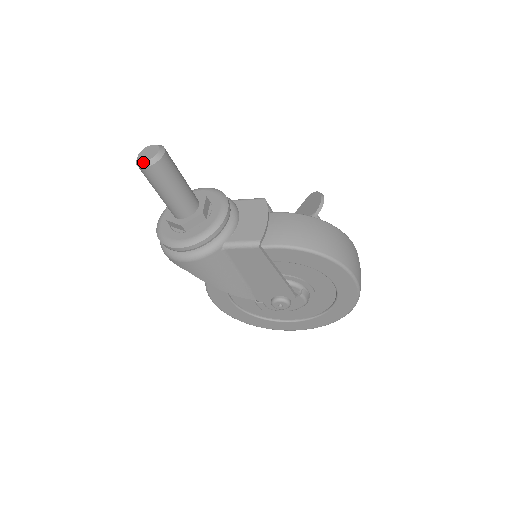
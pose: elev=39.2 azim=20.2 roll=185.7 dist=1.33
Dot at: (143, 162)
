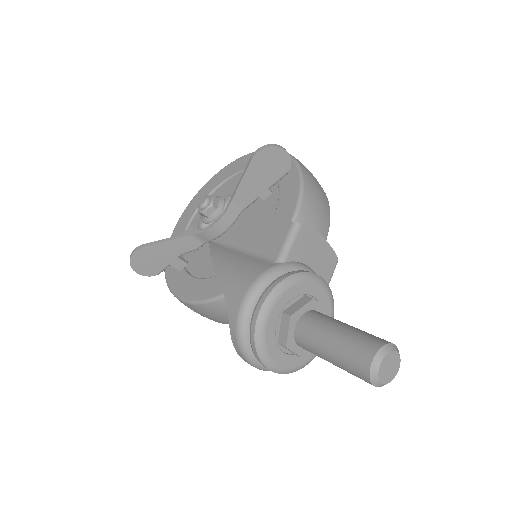
Dot at: occluded
